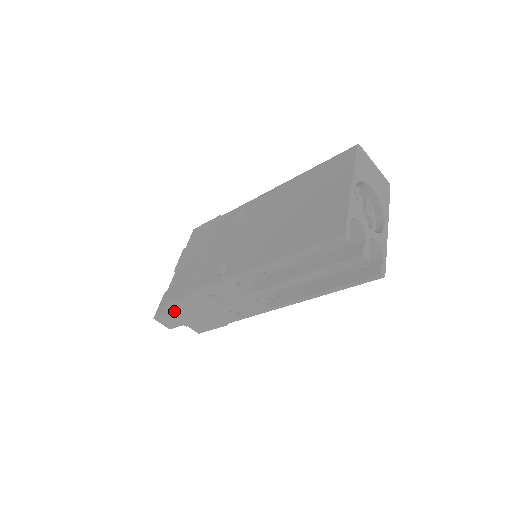
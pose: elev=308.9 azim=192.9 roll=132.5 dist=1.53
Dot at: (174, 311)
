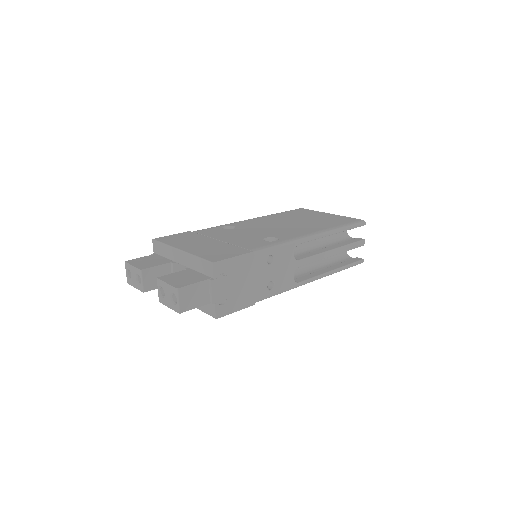
Dot at: (214, 277)
